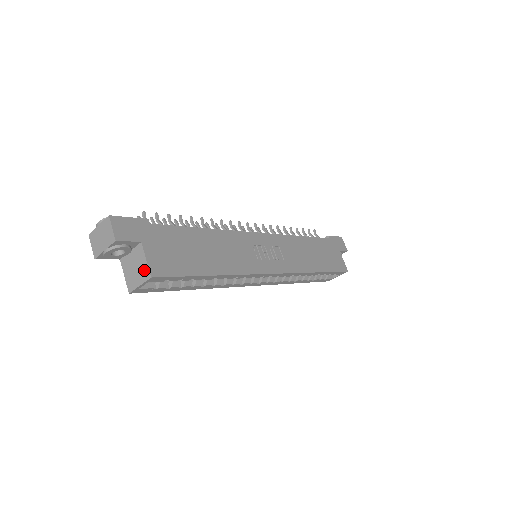
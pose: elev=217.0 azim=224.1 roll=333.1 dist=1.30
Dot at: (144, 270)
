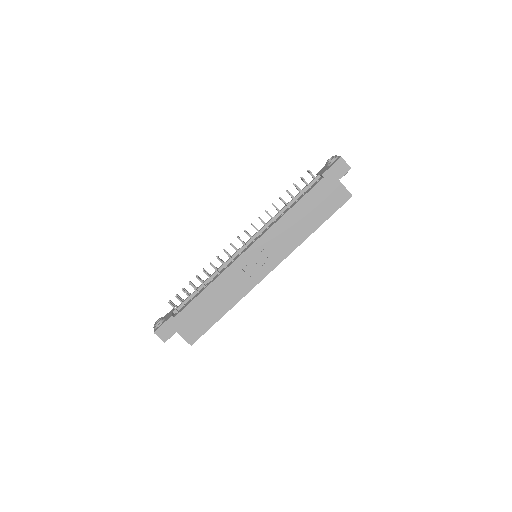
Dot at: (187, 340)
